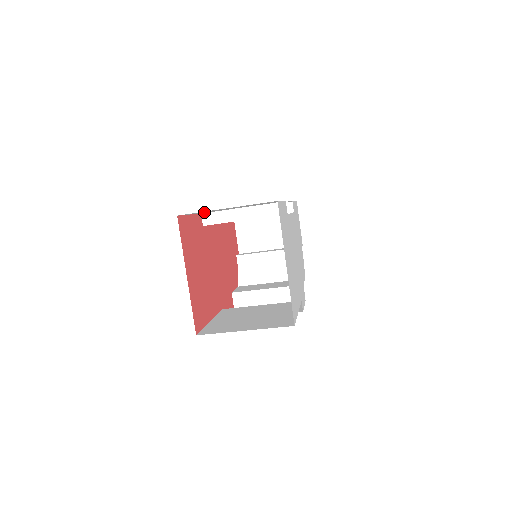
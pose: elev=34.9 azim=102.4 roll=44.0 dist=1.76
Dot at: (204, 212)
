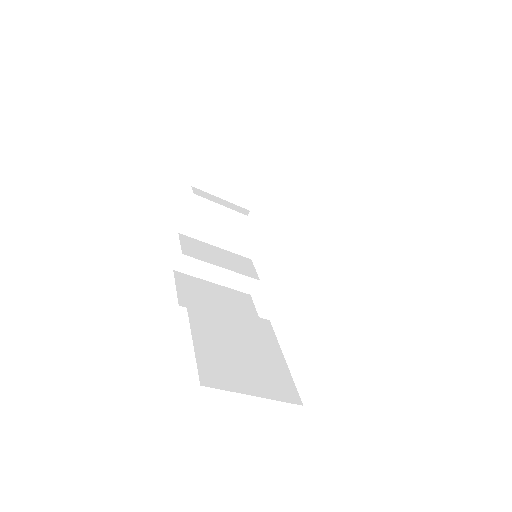
Dot at: occluded
